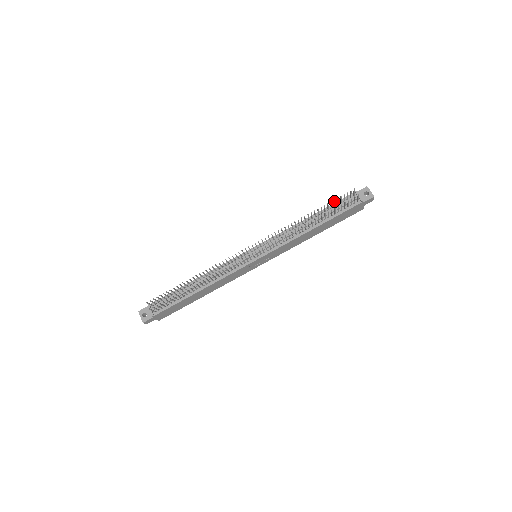
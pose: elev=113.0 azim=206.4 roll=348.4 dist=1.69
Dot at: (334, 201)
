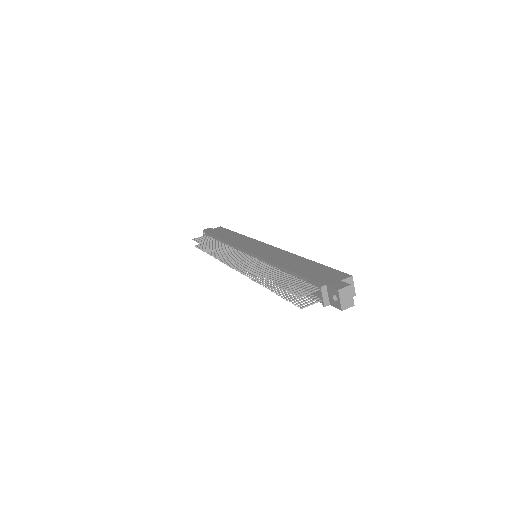
Dot at: (285, 286)
